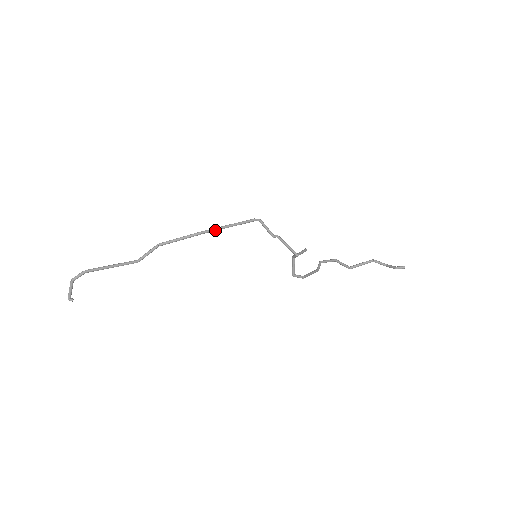
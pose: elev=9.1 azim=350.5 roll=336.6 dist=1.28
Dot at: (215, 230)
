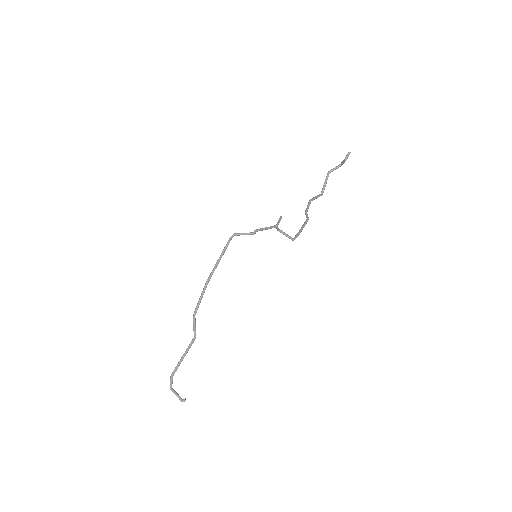
Dot at: (214, 270)
